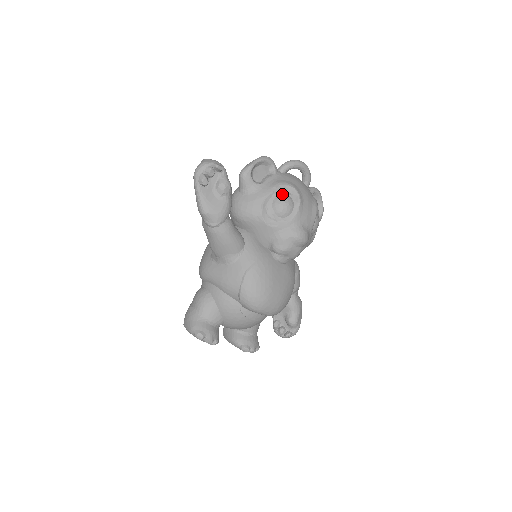
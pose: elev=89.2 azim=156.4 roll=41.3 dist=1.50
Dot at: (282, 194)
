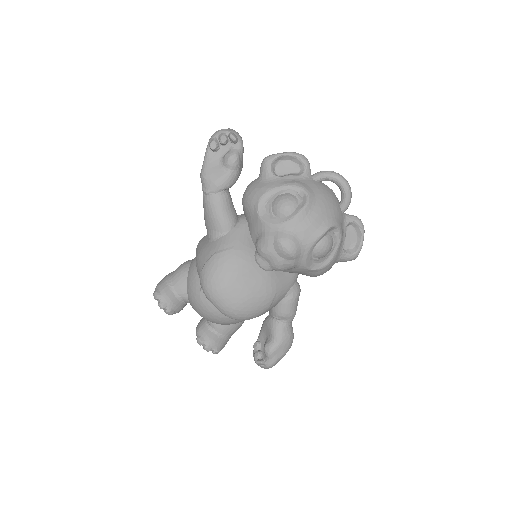
Dot at: (291, 194)
